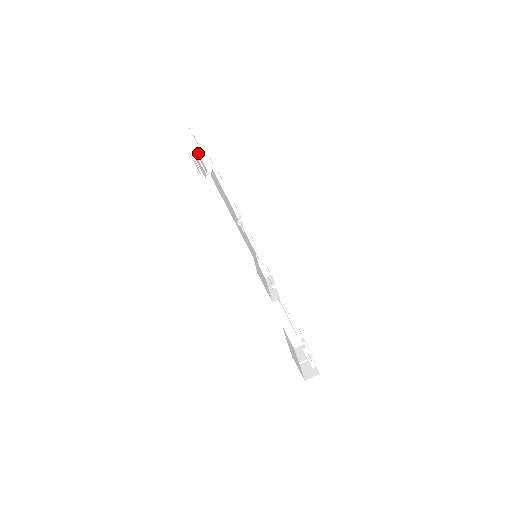
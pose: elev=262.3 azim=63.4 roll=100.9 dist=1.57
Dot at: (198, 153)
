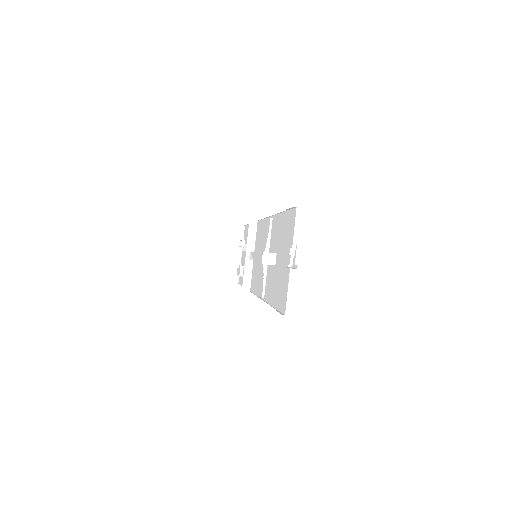
Dot at: occluded
